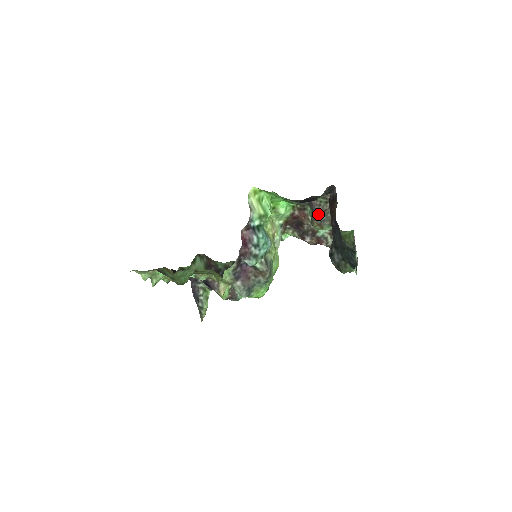
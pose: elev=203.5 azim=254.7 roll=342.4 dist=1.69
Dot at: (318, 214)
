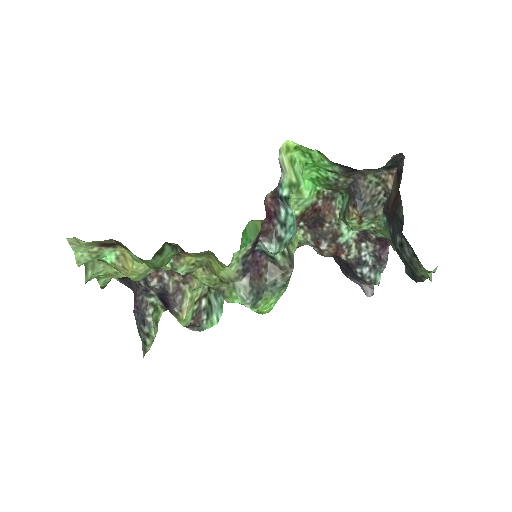
Dot at: (363, 200)
